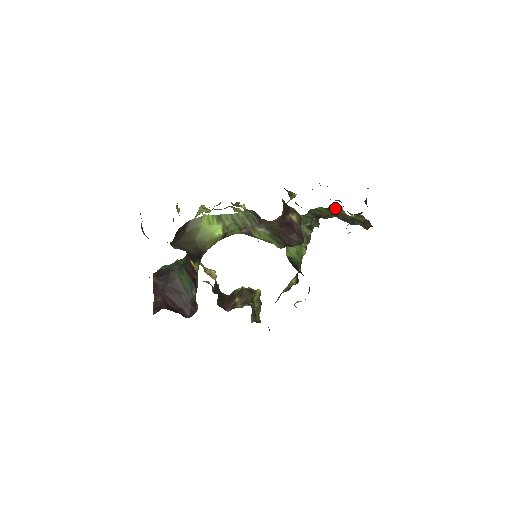
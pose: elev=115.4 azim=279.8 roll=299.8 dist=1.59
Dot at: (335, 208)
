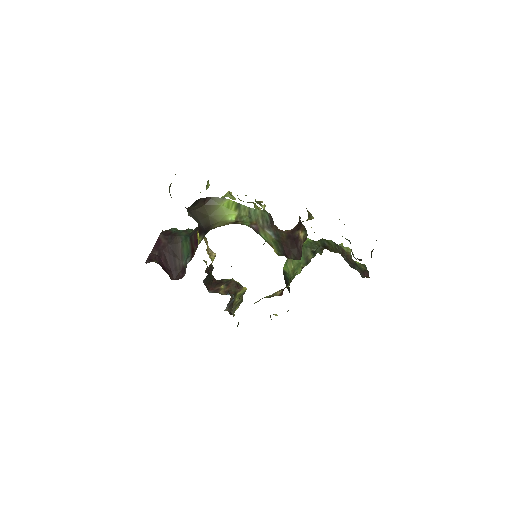
Dot at: (344, 248)
